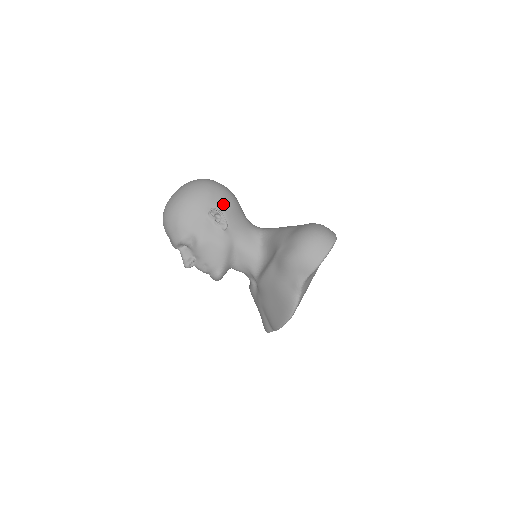
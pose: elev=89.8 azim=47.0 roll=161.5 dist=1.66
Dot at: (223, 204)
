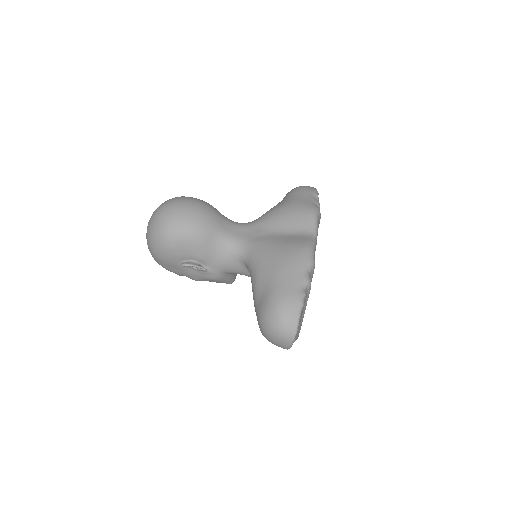
Dot at: (190, 251)
